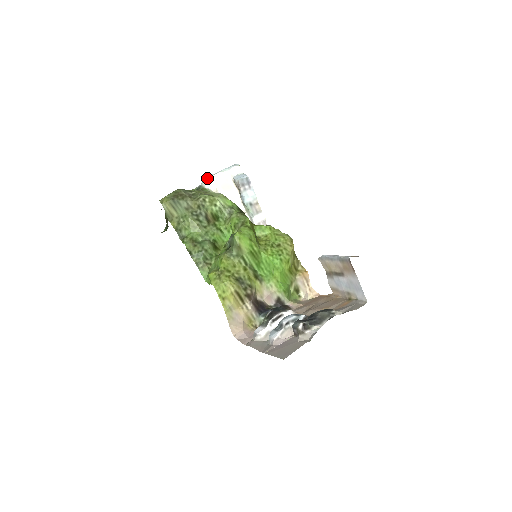
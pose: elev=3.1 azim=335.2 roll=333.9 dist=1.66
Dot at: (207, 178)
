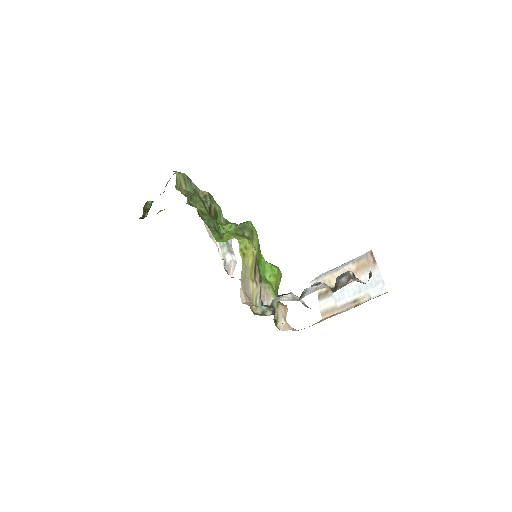
Dot at: occluded
